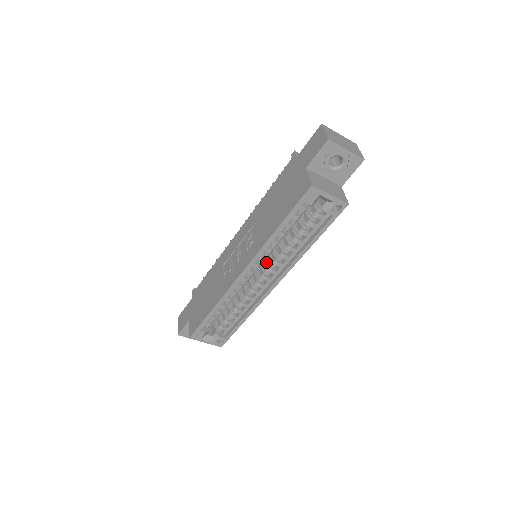
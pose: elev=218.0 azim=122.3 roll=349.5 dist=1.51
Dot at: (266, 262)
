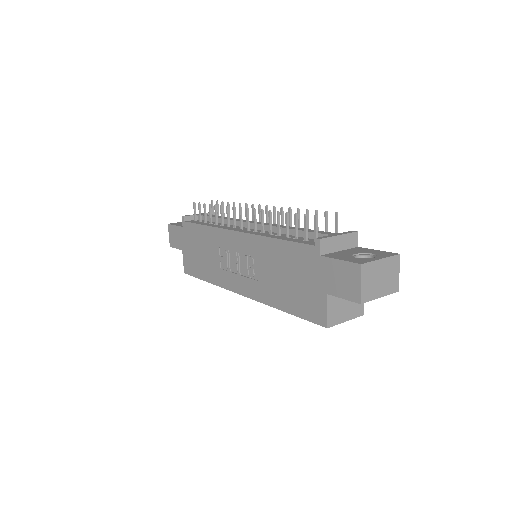
Dot at: occluded
